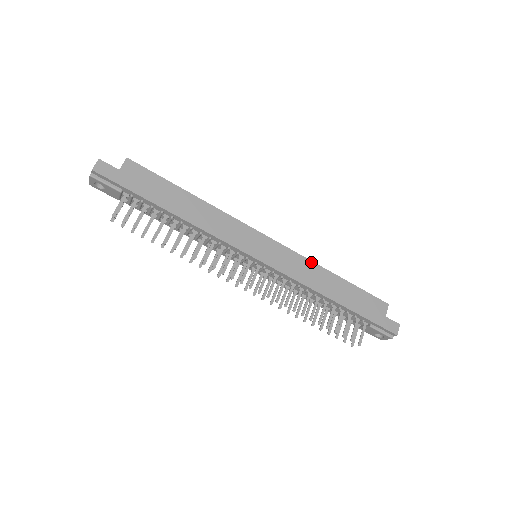
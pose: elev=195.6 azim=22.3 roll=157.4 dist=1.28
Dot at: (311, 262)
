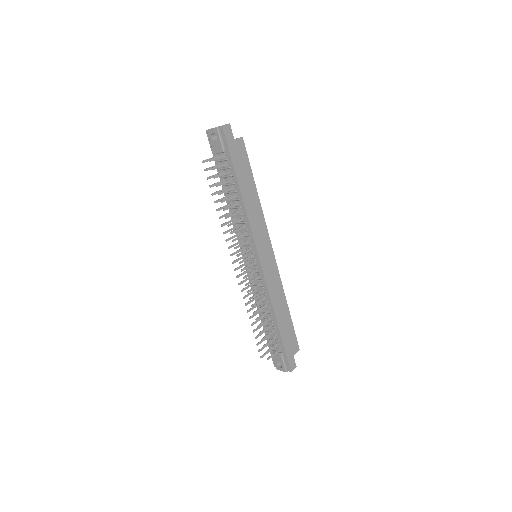
Dot at: (282, 287)
